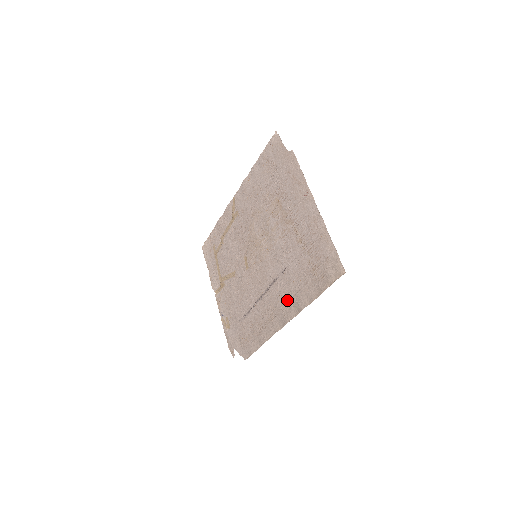
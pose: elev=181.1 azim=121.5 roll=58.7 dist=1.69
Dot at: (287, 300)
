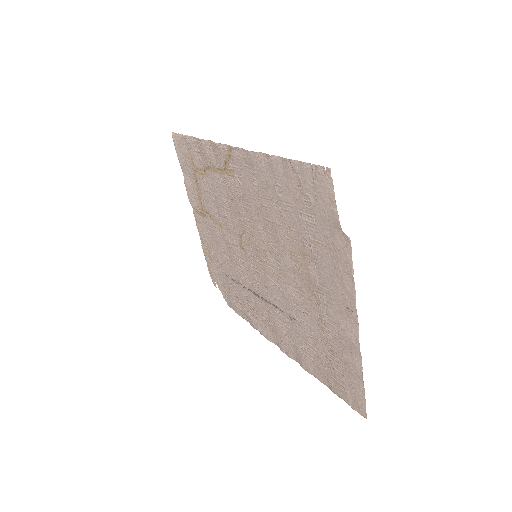
Dot at: (288, 340)
